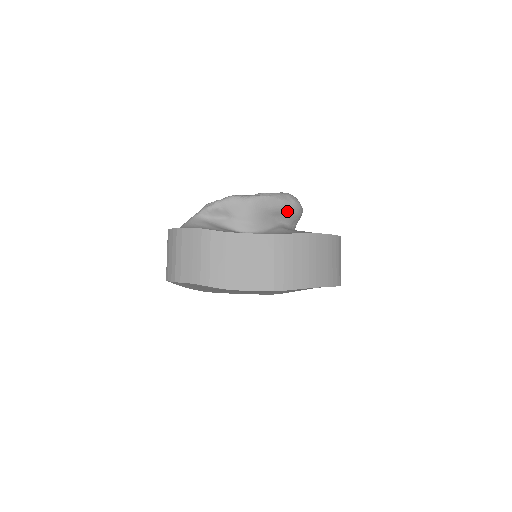
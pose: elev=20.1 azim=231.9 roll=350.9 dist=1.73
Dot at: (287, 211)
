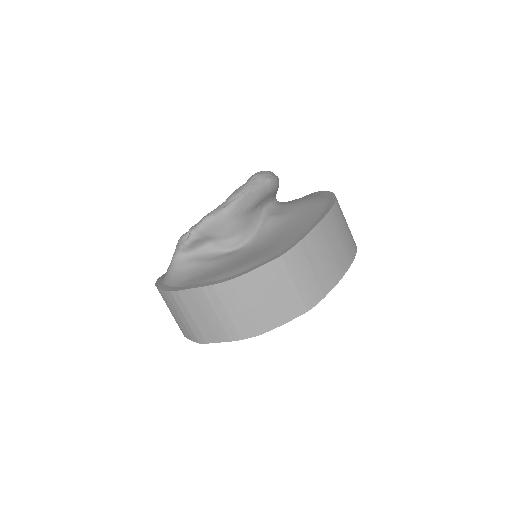
Dot at: (266, 195)
